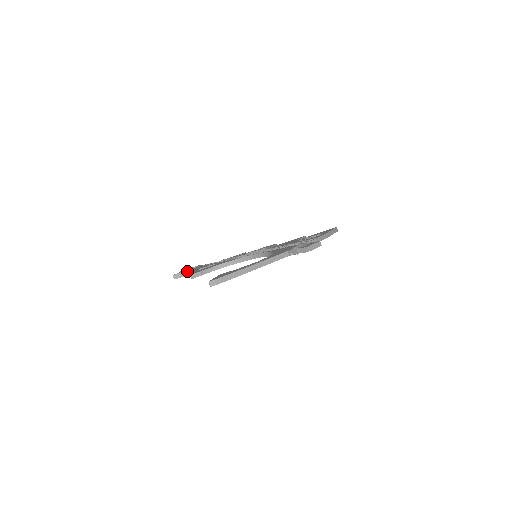
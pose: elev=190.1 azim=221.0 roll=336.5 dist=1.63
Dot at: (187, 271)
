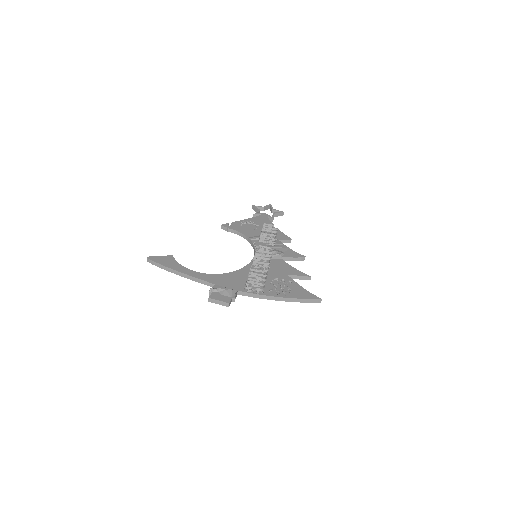
Dot at: occluded
